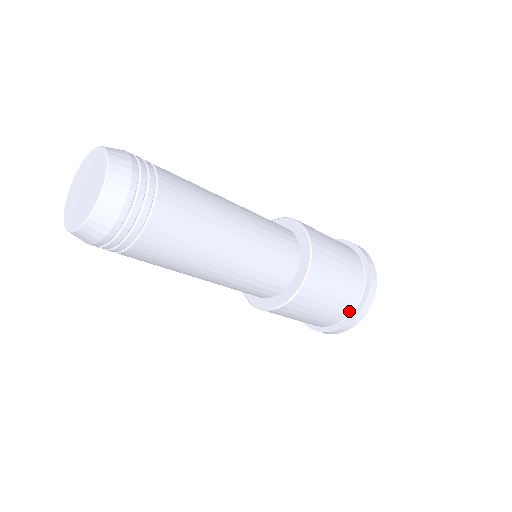
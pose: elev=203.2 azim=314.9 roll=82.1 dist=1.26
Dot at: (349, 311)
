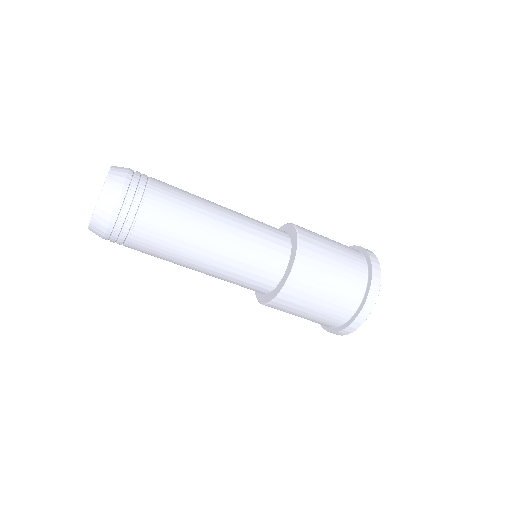
Dot at: (356, 300)
